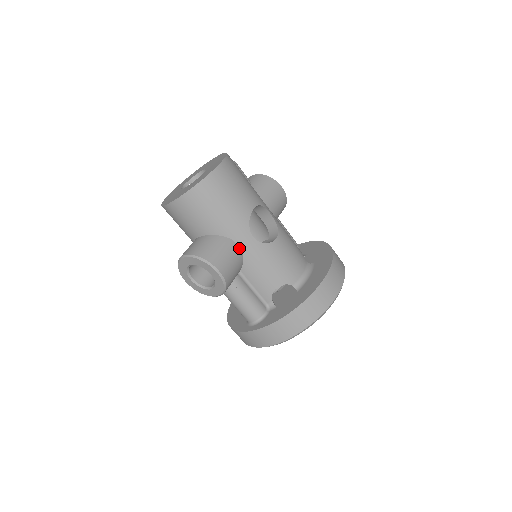
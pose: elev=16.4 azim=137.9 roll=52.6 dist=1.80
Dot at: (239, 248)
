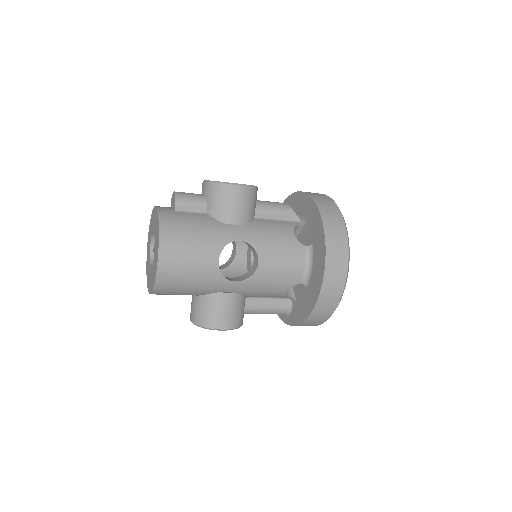
Dot at: (230, 293)
